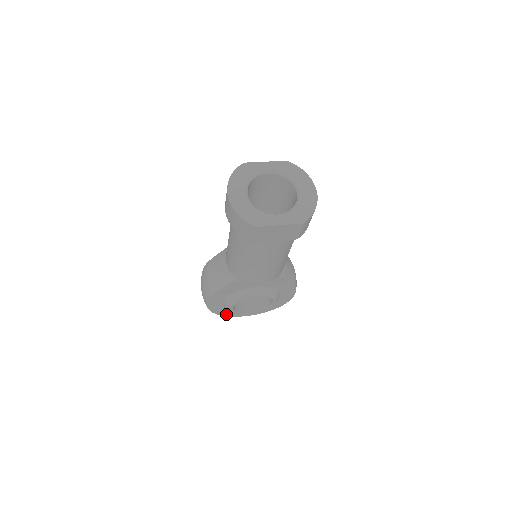
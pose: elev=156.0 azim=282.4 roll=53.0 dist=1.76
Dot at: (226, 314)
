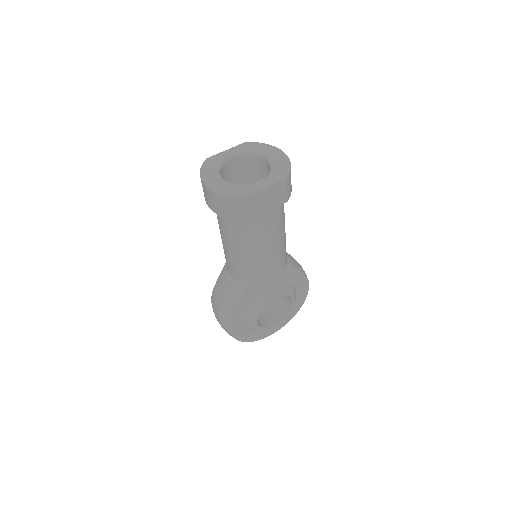
Dot at: (253, 338)
